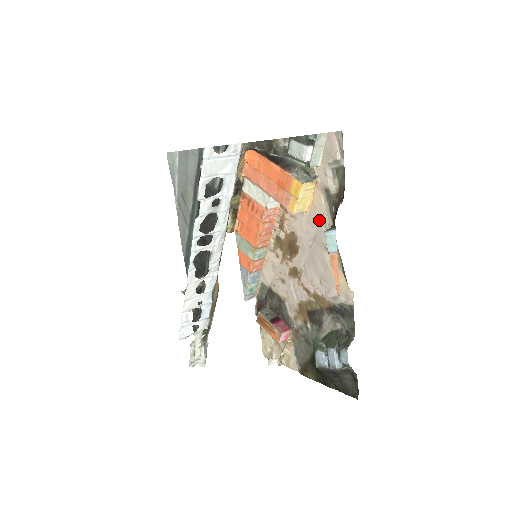
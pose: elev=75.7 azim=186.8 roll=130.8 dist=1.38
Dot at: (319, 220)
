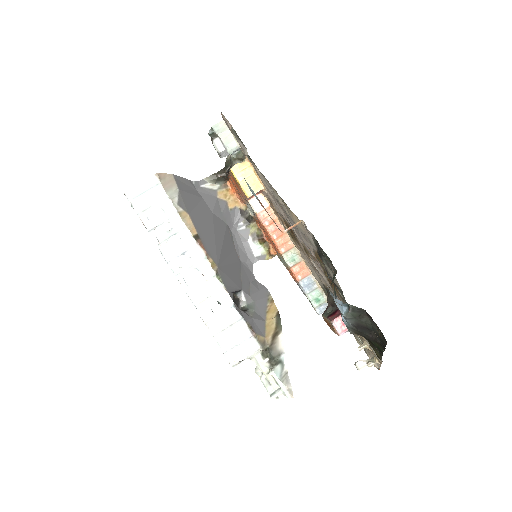
Dot at: (267, 186)
